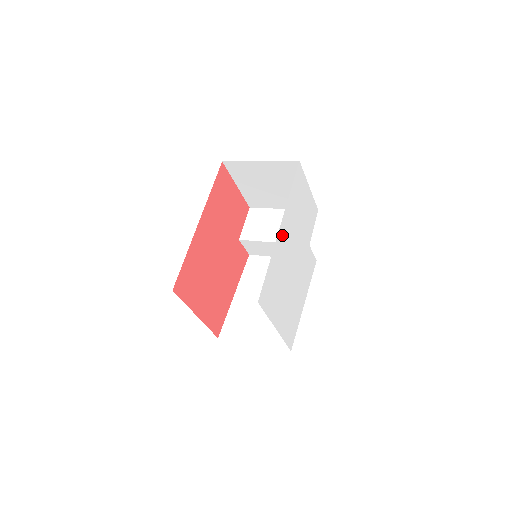
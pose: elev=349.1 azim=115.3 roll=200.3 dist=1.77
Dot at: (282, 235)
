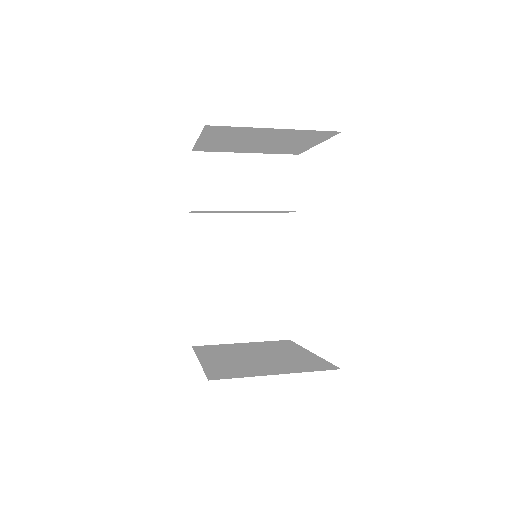
Dot at: occluded
